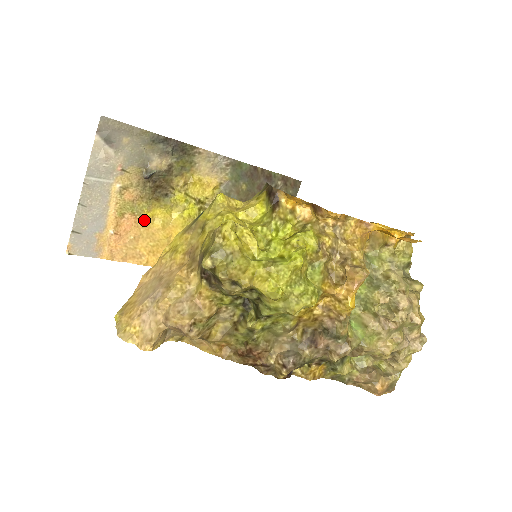
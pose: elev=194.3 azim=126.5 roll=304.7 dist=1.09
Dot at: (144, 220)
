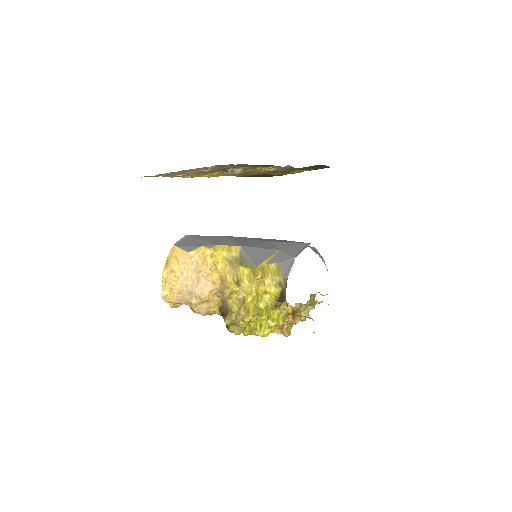
Dot at: (207, 173)
